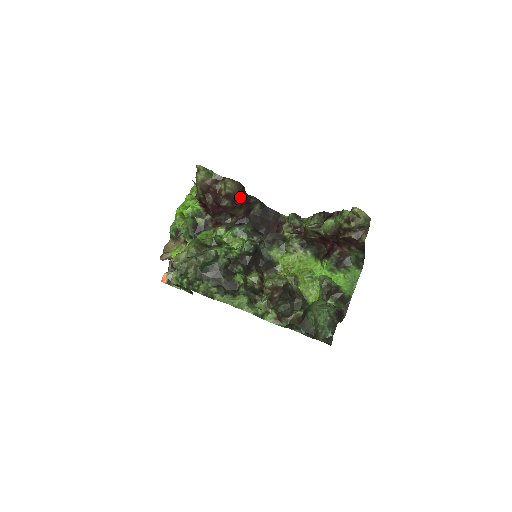
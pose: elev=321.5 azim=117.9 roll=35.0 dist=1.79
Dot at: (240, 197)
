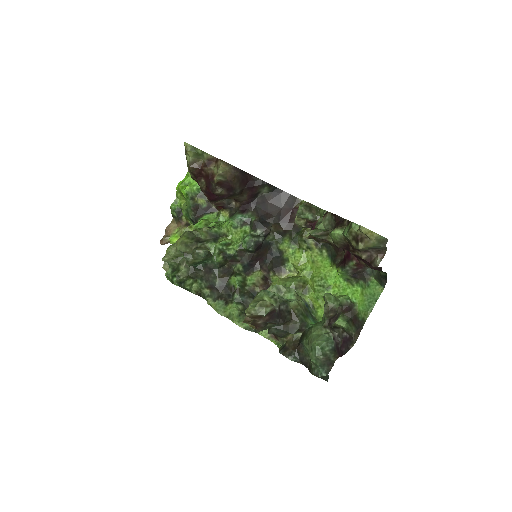
Dot at: (237, 184)
